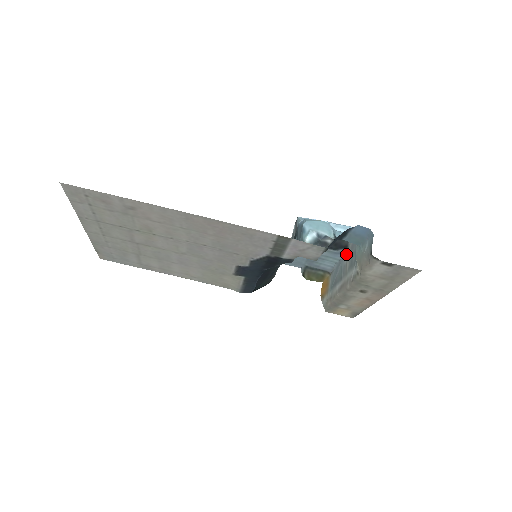
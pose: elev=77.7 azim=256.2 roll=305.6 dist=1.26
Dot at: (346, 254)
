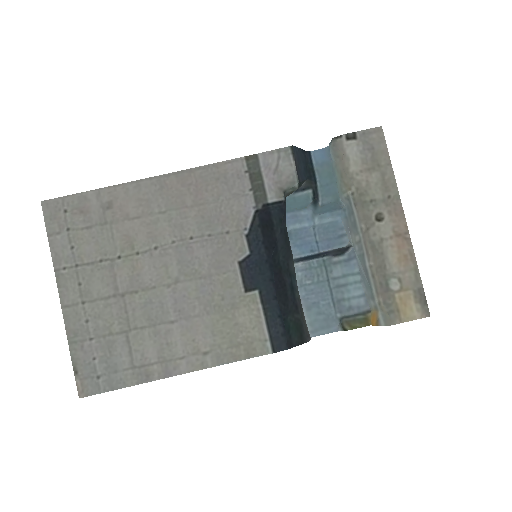
Dot at: (354, 247)
